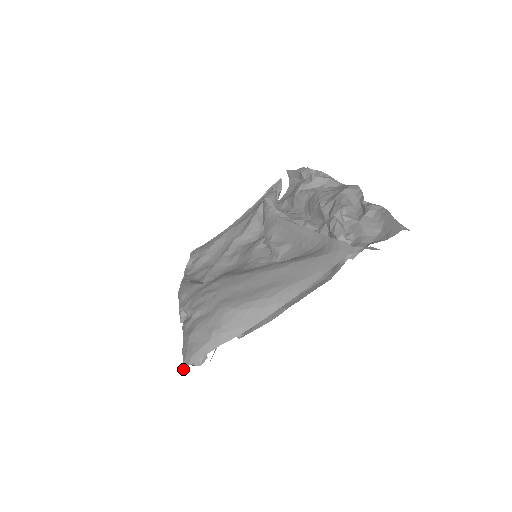
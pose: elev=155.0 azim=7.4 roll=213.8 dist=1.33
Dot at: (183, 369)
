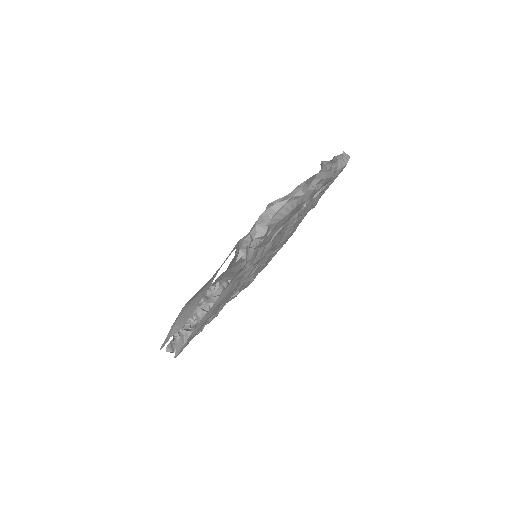
Dot at: occluded
